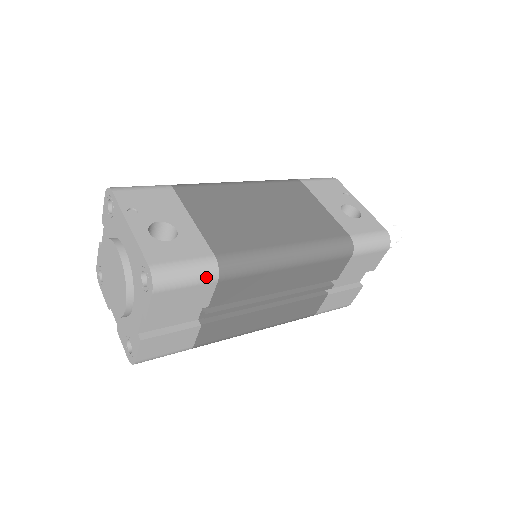
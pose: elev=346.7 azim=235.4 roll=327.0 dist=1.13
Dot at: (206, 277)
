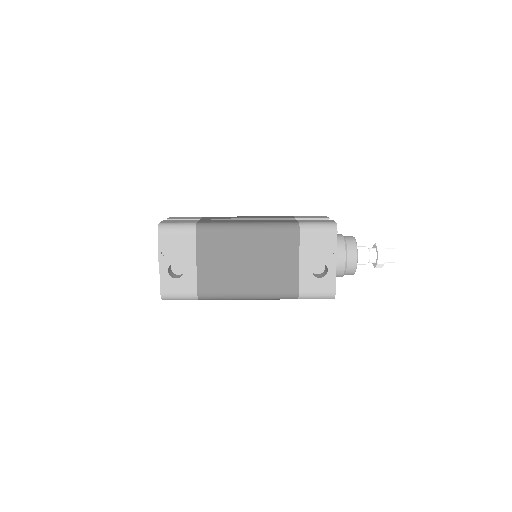
Dot at: occluded
